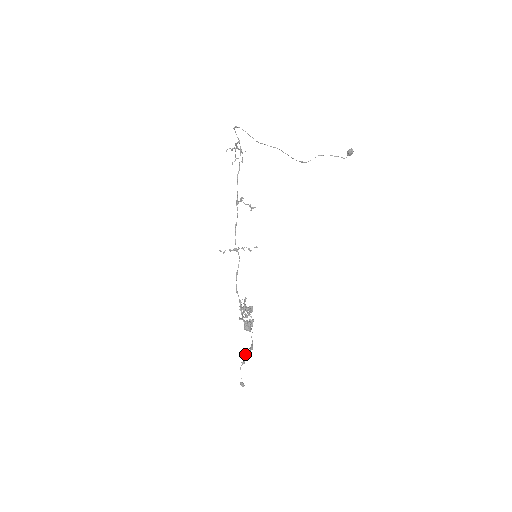
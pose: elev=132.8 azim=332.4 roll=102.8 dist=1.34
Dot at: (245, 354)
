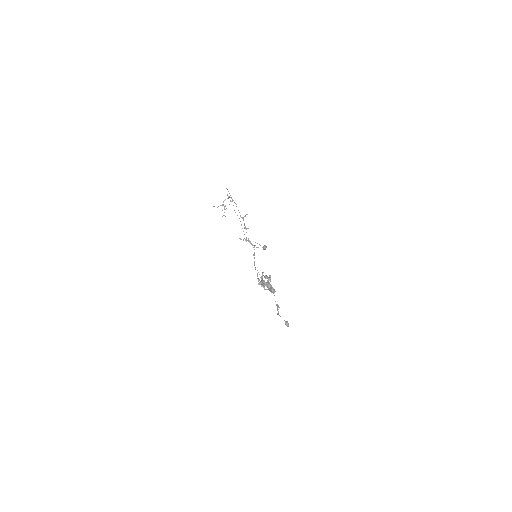
Dot at: (277, 308)
